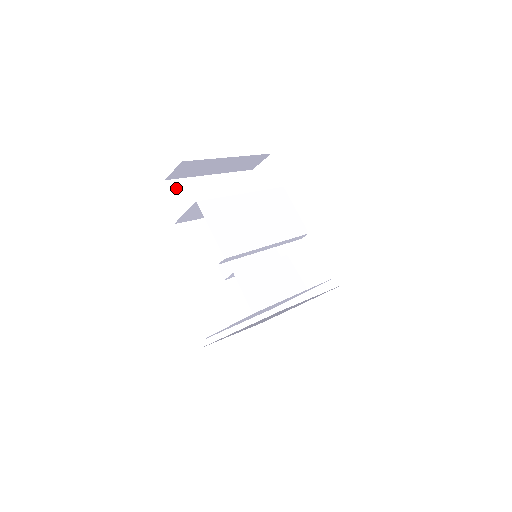
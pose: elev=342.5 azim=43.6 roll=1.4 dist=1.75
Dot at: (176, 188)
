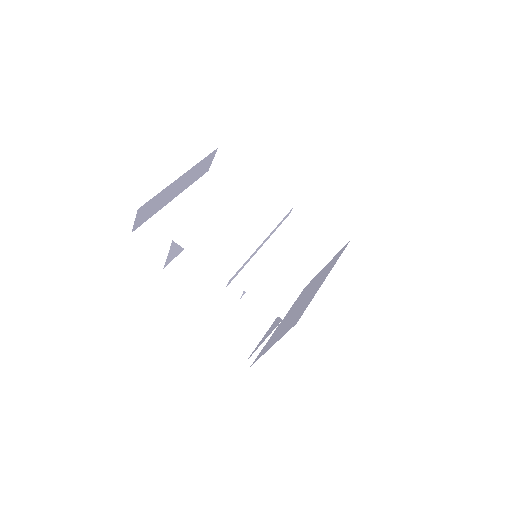
Dot at: (146, 234)
